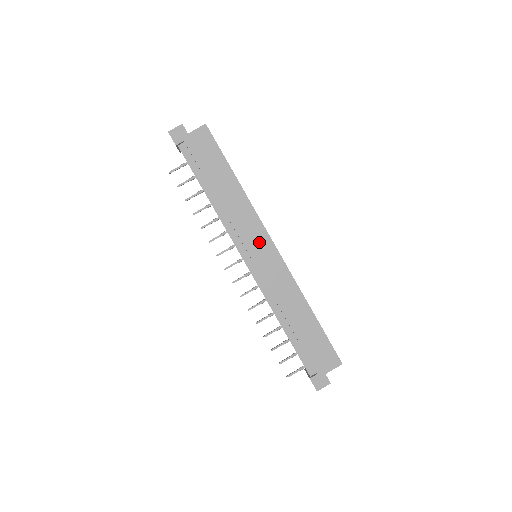
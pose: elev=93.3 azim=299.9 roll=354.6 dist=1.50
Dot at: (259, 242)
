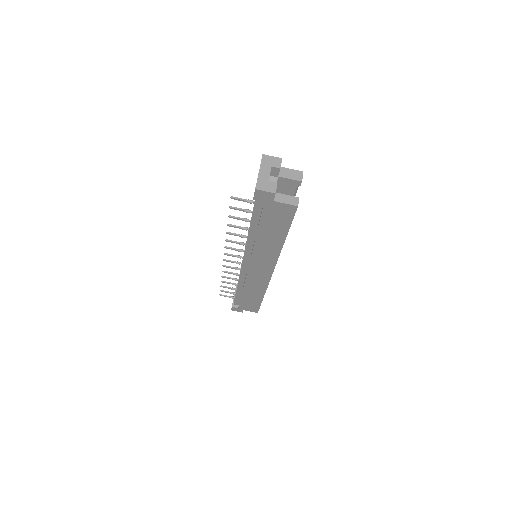
Dot at: (263, 267)
